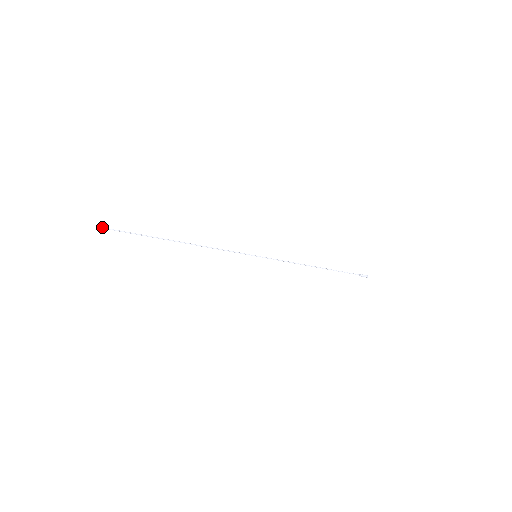
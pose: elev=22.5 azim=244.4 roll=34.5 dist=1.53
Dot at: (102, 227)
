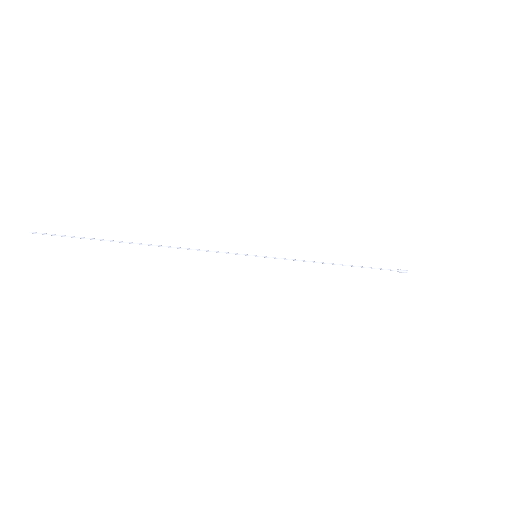
Dot at: (34, 232)
